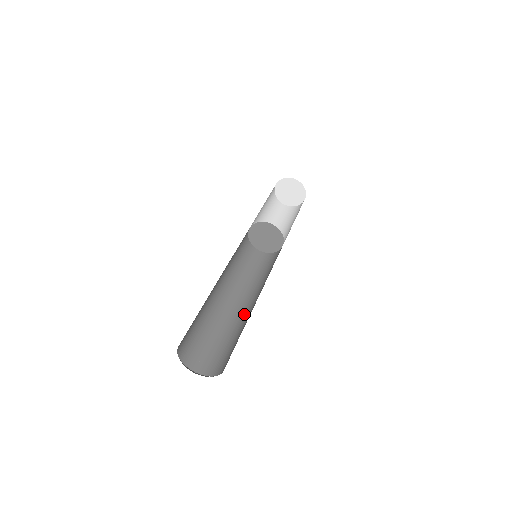
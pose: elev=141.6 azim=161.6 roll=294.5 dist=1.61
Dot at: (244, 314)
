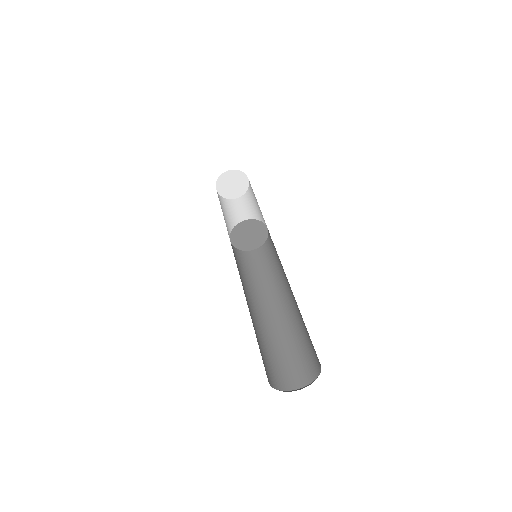
Dot at: (276, 319)
